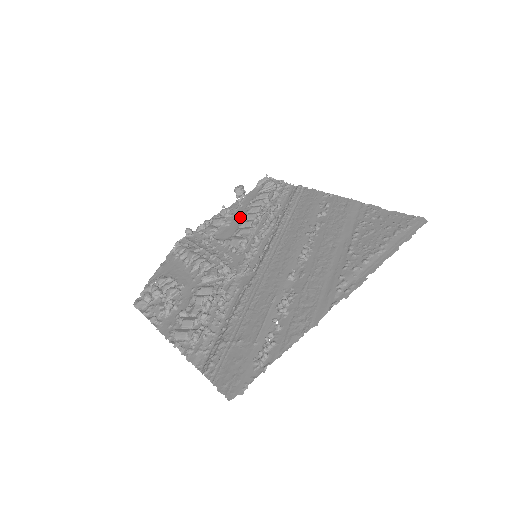
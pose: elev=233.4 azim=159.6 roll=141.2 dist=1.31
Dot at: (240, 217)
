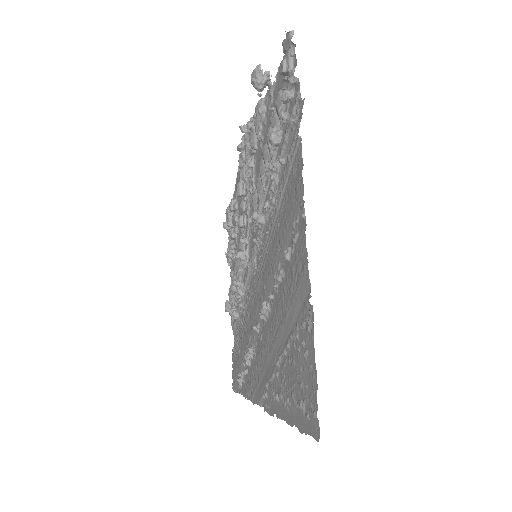
Dot at: occluded
